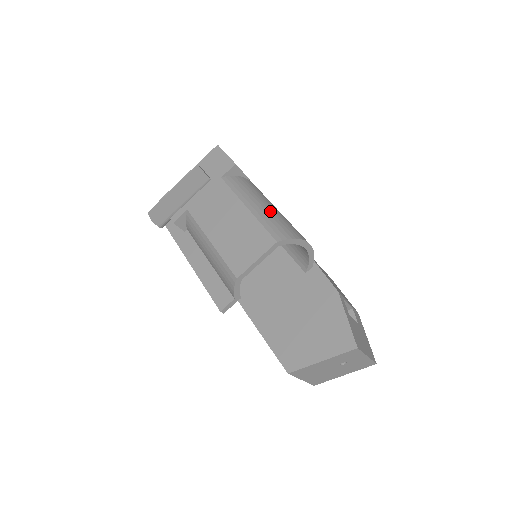
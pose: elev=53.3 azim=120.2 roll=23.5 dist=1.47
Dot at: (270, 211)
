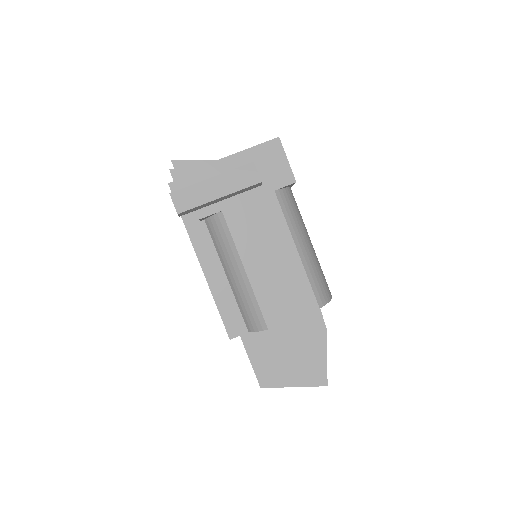
Dot at: (313, 256)
